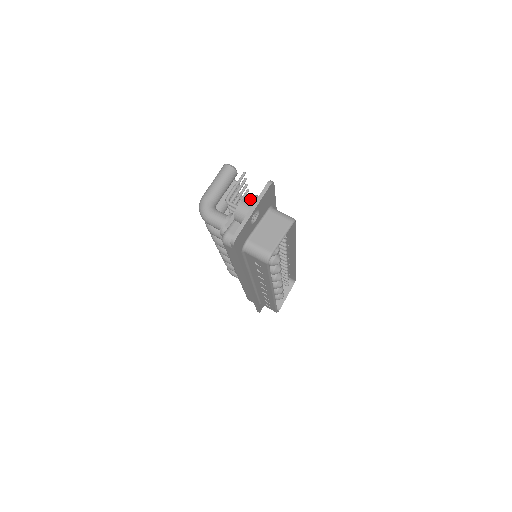
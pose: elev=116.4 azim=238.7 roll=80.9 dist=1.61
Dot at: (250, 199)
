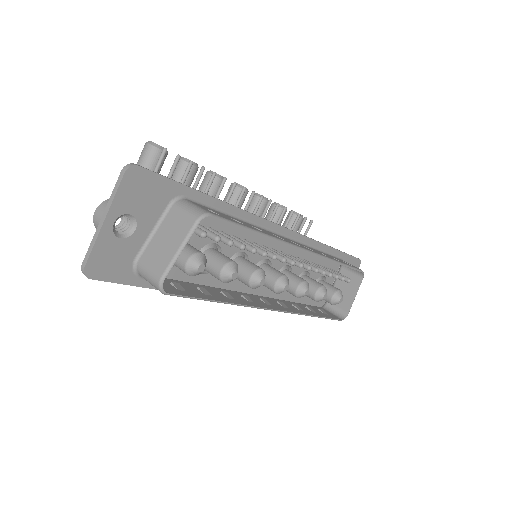
Dot at: occluded
